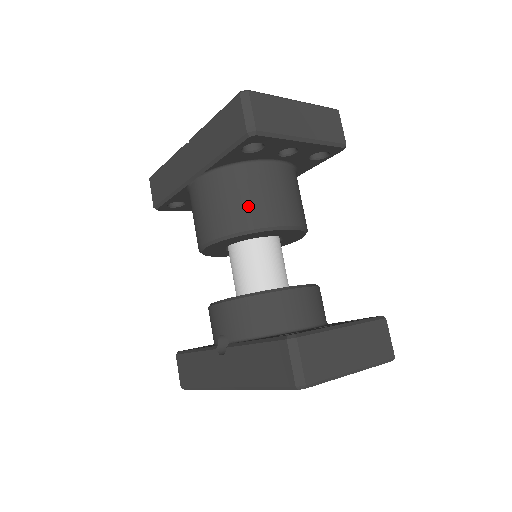
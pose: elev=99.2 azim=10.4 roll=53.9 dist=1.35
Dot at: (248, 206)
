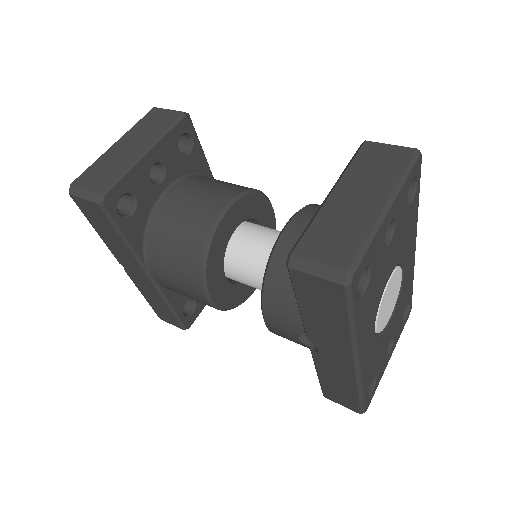
Dot at: (184, 238)
